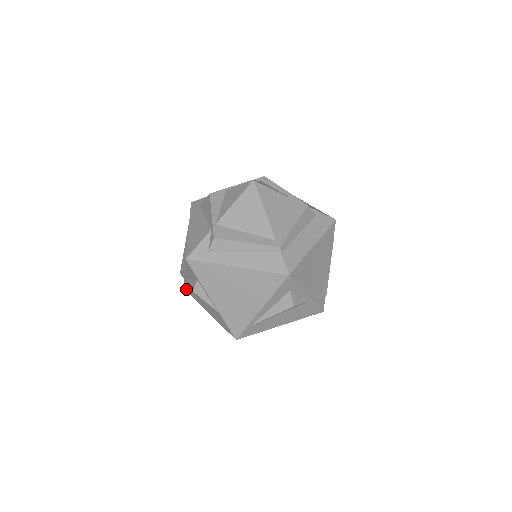
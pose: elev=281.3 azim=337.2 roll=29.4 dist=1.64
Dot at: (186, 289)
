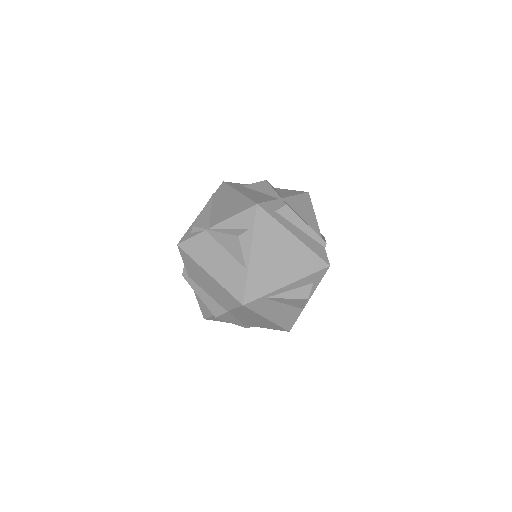
Dot at: (186, 244)
